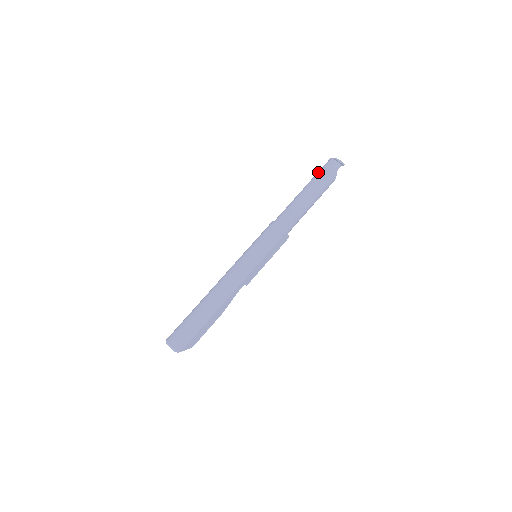
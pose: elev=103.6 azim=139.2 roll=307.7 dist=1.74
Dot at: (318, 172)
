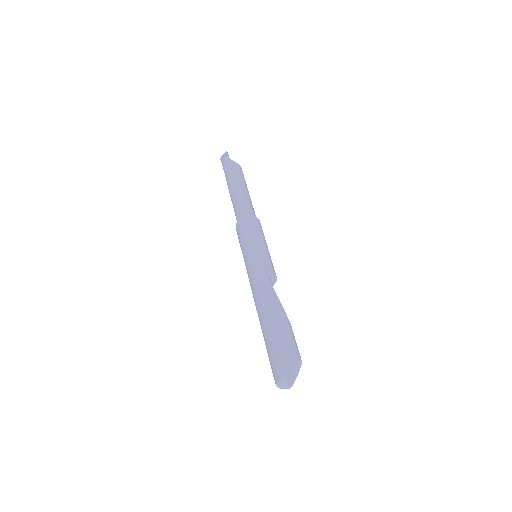
Dot at: occluded
